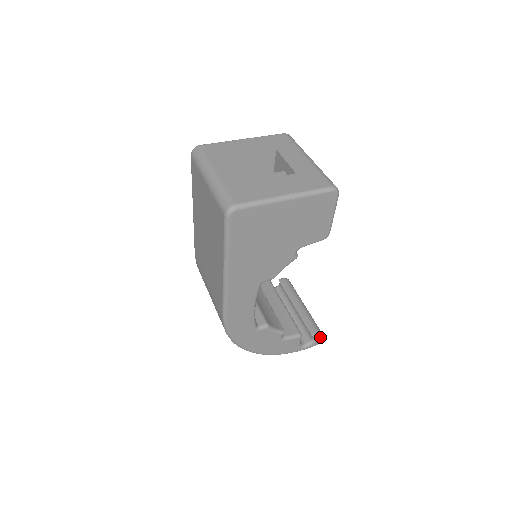
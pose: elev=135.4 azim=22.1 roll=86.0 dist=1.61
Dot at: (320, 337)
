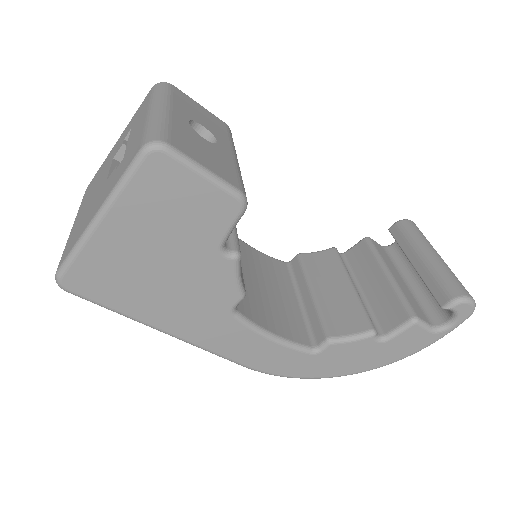
Dot at: (461, 304)
